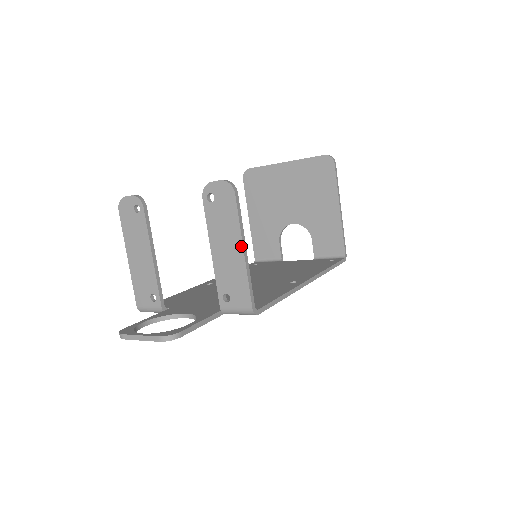
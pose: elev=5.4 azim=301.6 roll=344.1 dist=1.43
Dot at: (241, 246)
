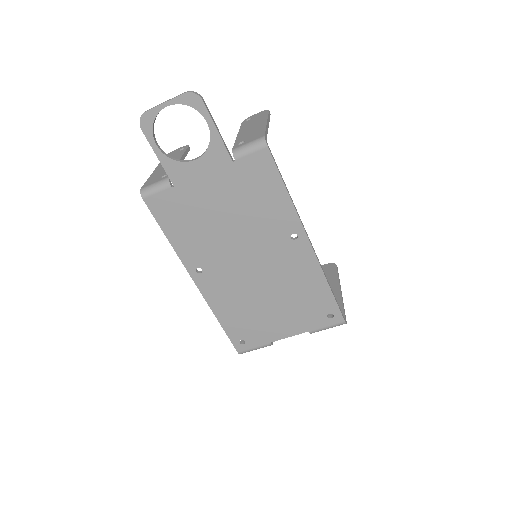
Dot at: (266, 121)
